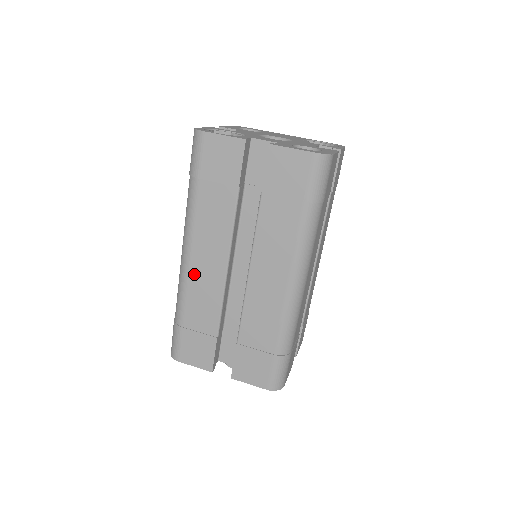
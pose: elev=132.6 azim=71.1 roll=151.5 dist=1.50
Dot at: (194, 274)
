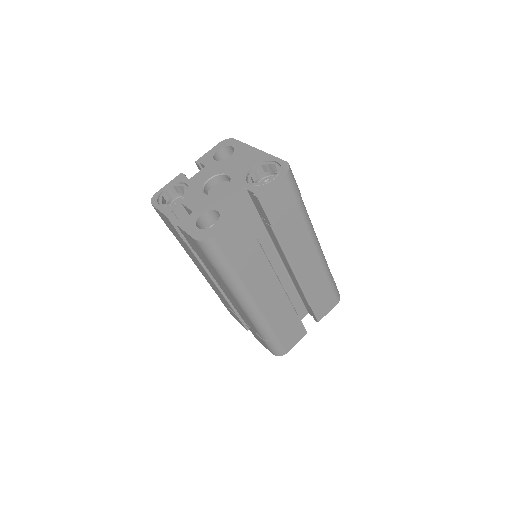
Dot at: (205, 278)
